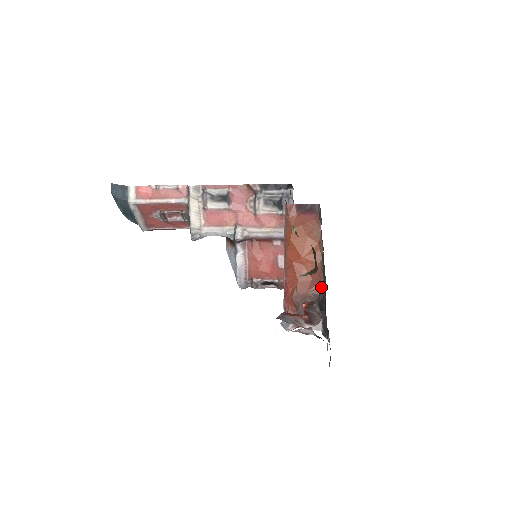
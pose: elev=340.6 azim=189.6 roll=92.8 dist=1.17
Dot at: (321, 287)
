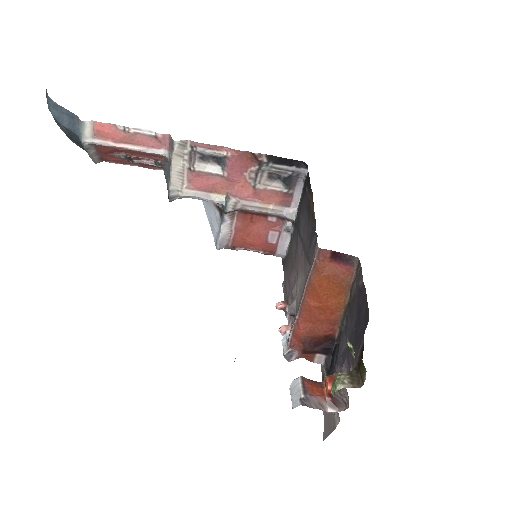
Dot at: (346, 361)
